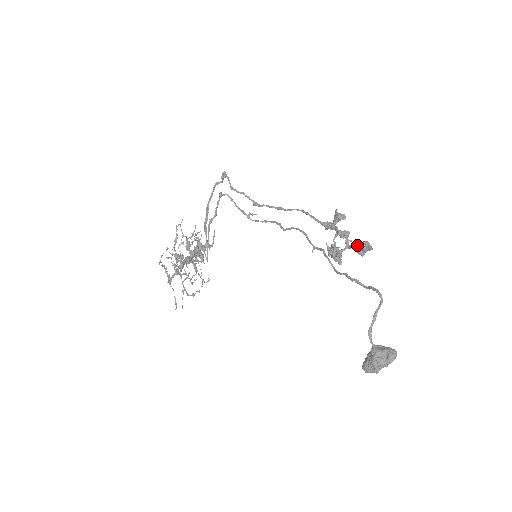
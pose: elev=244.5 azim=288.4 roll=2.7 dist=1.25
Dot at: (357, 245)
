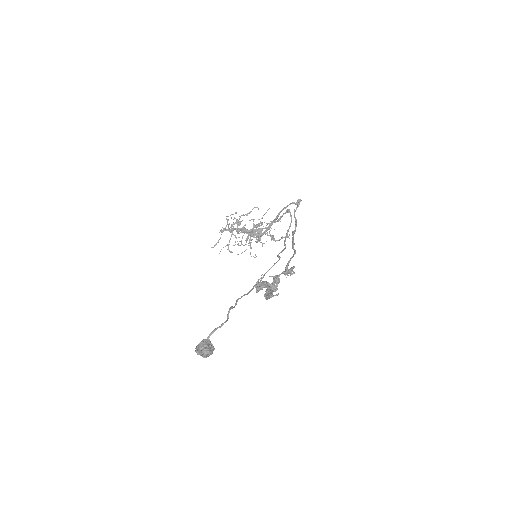
Dot at: (267, 289)
